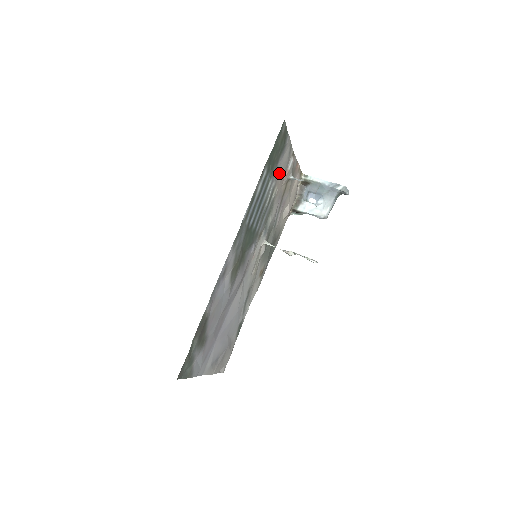
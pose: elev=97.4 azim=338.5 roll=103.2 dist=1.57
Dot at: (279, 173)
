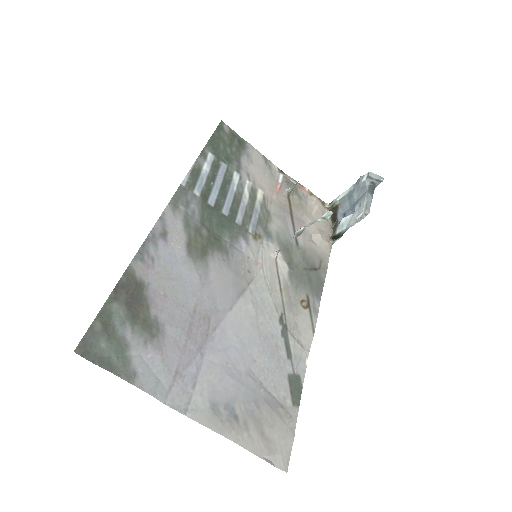
Dot at: (255, 176)
